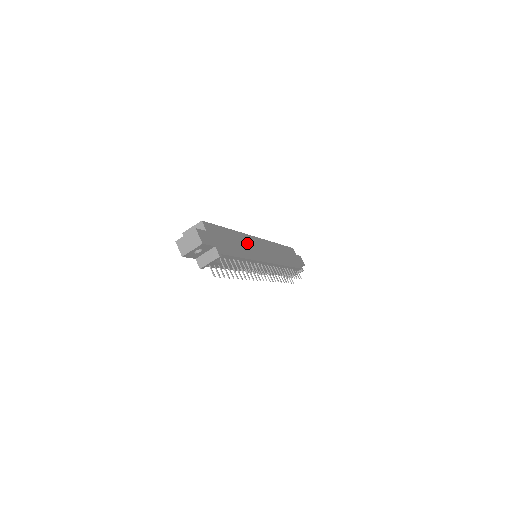
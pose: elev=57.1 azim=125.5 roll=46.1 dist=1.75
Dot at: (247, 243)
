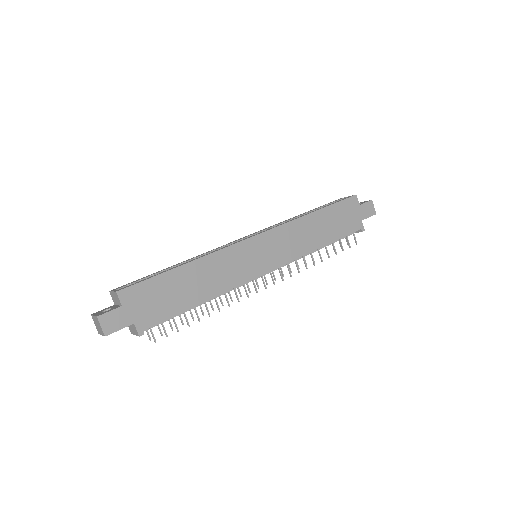
Dot at: (221, 266)
